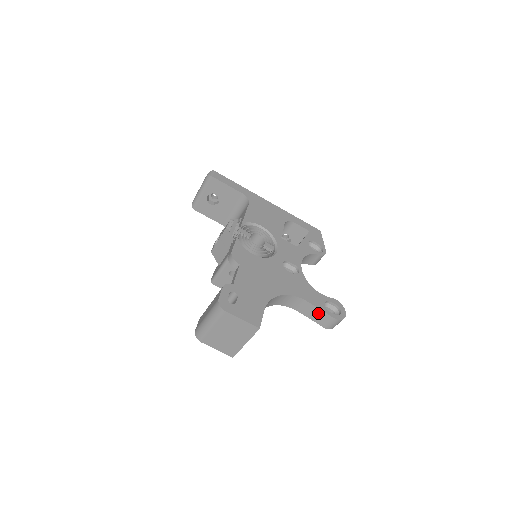
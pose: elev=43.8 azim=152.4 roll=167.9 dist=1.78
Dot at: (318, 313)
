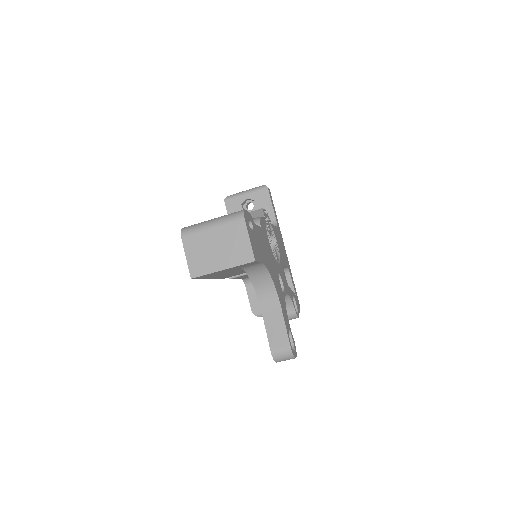
Dot at: (280, 329)
